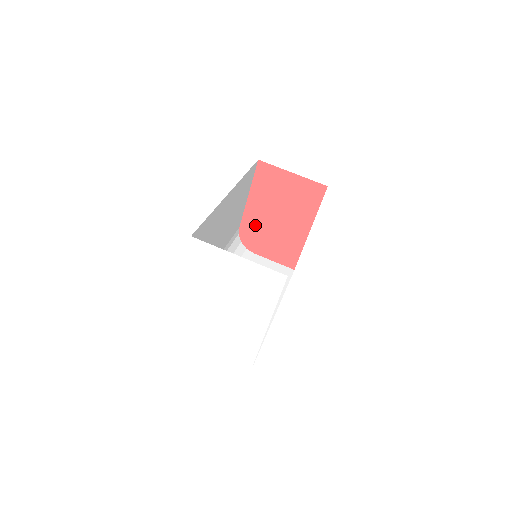
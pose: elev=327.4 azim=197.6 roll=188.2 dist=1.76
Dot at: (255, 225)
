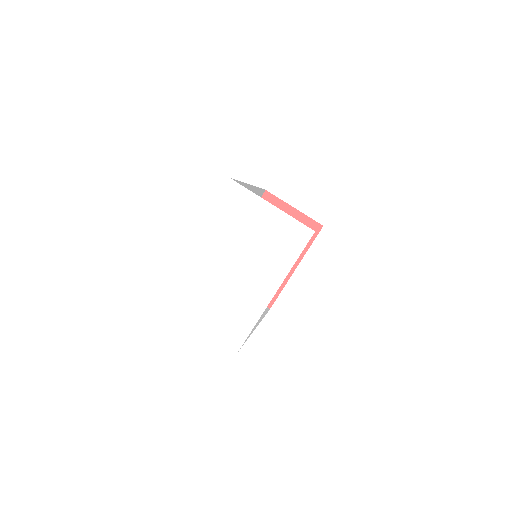
Dot at: occluded
